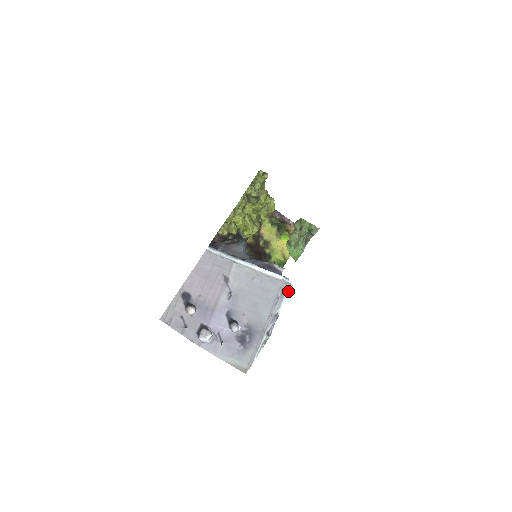
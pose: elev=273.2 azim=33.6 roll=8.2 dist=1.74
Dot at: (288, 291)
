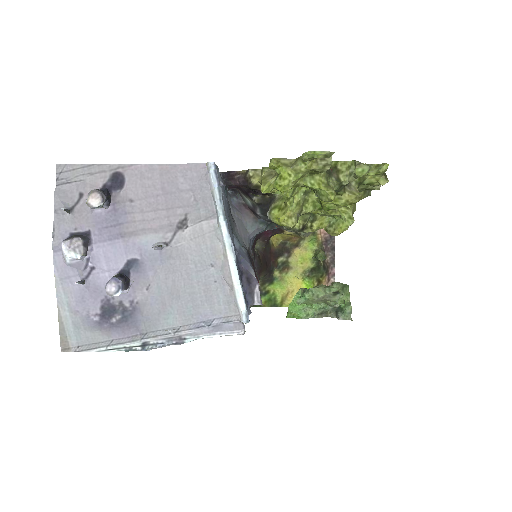
Dot at: (230, 333)
